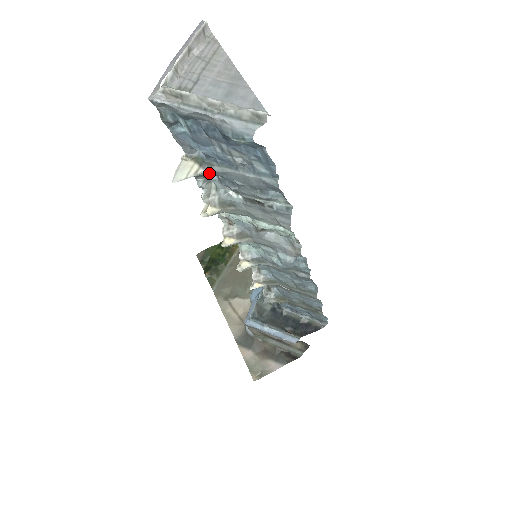
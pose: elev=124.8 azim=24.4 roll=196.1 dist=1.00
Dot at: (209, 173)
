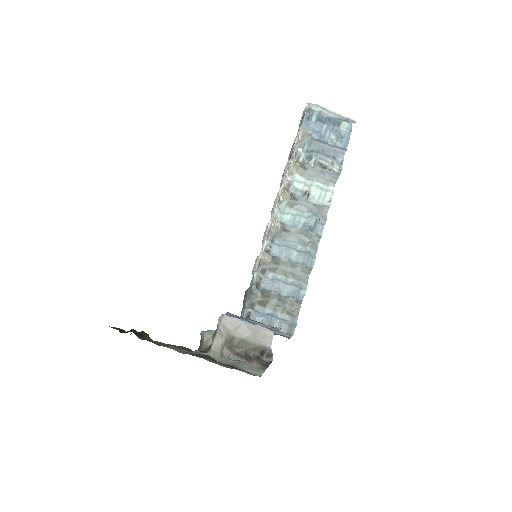
Dot at: (312, 141)
